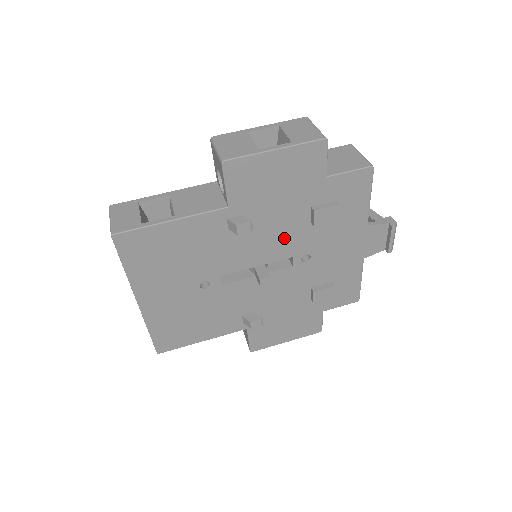
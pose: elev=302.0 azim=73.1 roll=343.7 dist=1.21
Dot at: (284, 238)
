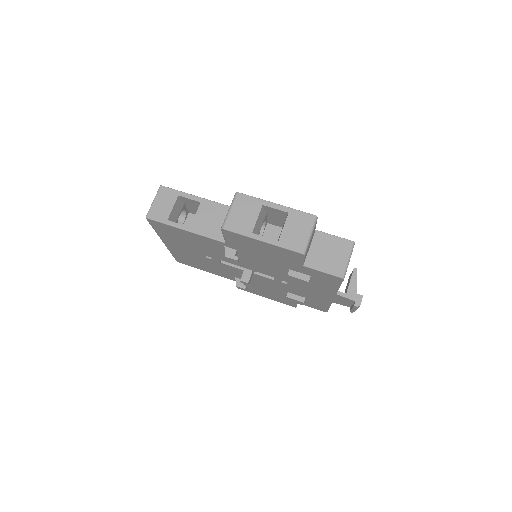
Dot at: (268, 269)
